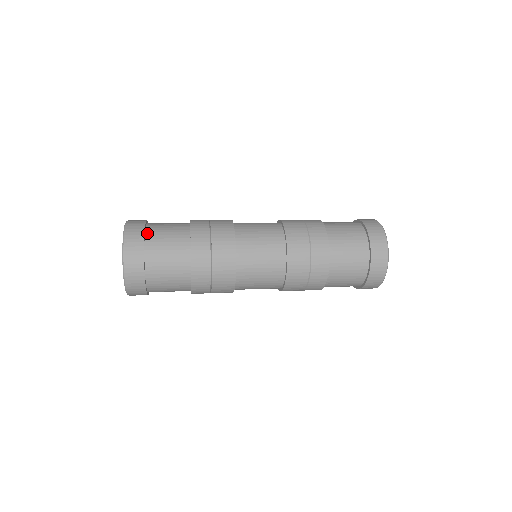
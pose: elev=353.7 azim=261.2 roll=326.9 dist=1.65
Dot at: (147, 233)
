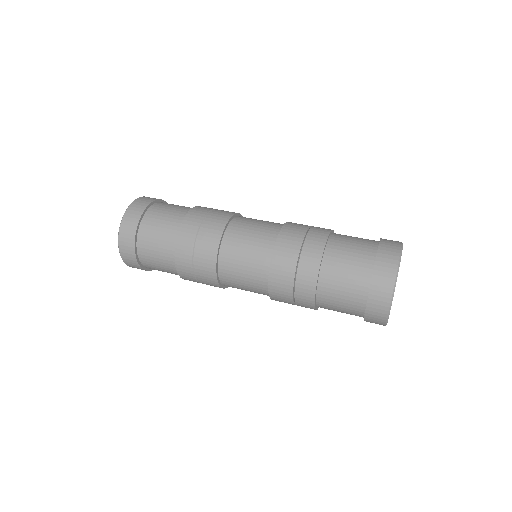
Dot at: (152, 207)
